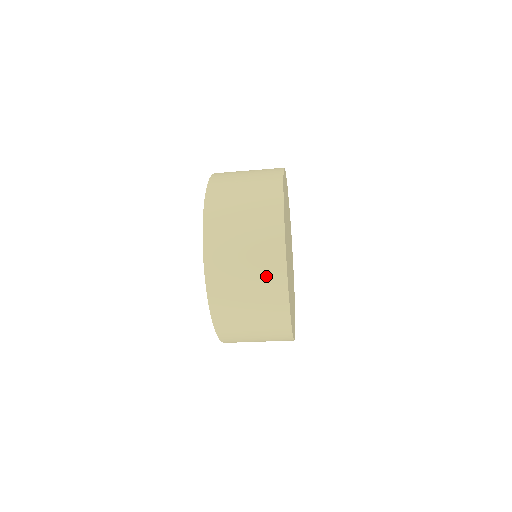
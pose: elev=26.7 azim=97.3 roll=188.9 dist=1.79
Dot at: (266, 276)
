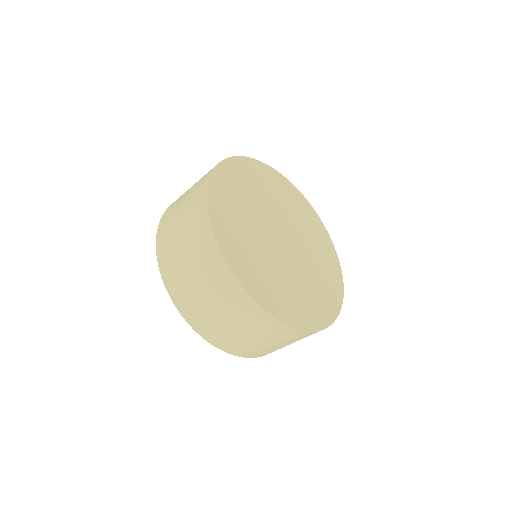
Dot at: (242, 312)
